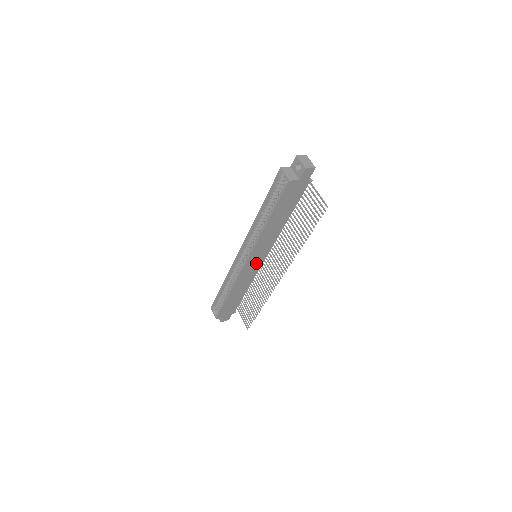
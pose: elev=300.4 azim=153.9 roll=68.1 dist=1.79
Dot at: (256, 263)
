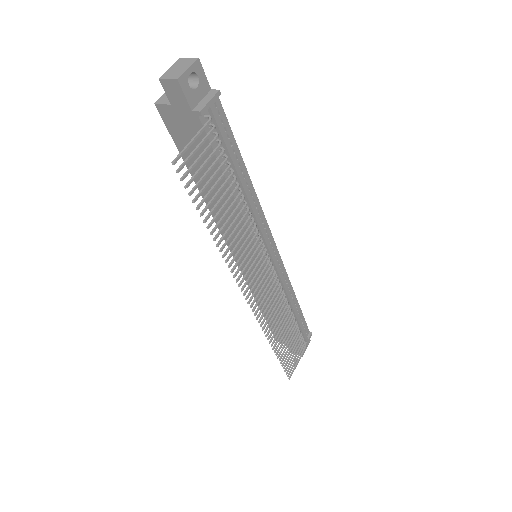
Dot at: occluded
